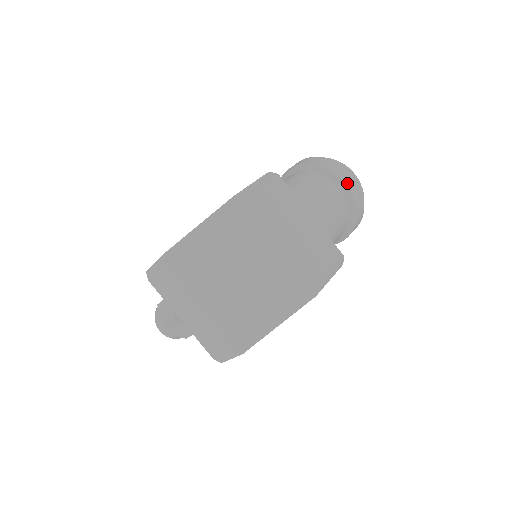
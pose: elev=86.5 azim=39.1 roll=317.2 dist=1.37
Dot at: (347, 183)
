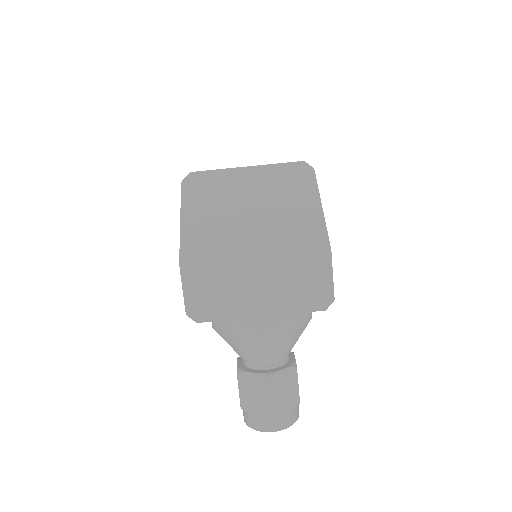
Dot at: occluded
